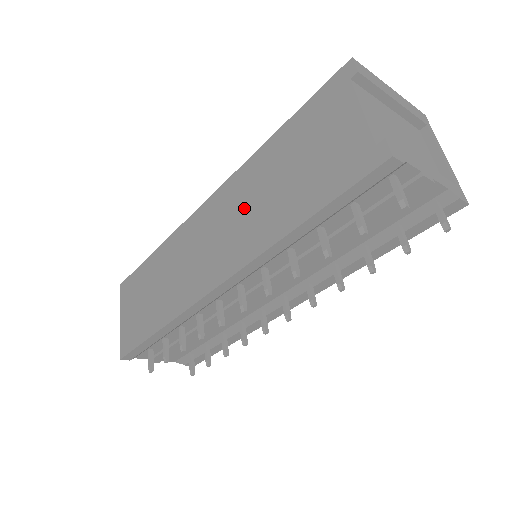
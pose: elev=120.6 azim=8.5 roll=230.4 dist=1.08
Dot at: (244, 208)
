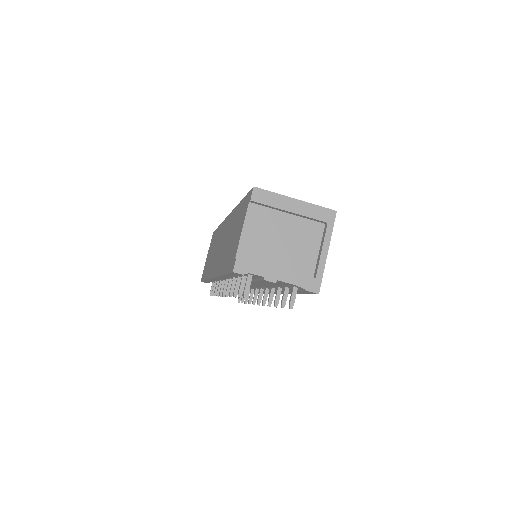
Dot at: occluded
